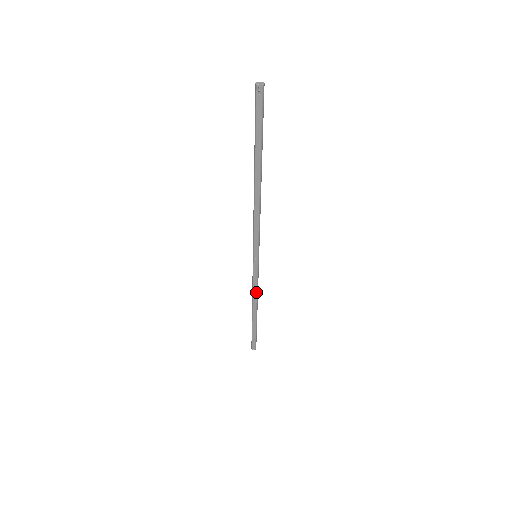
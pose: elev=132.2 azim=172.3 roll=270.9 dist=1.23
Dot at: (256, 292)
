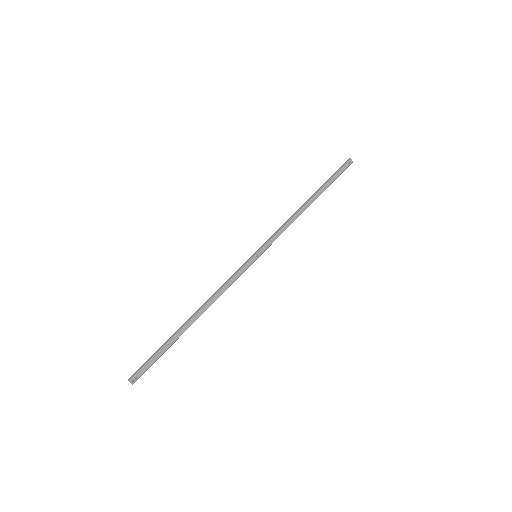
Dot at: (222, 292)
